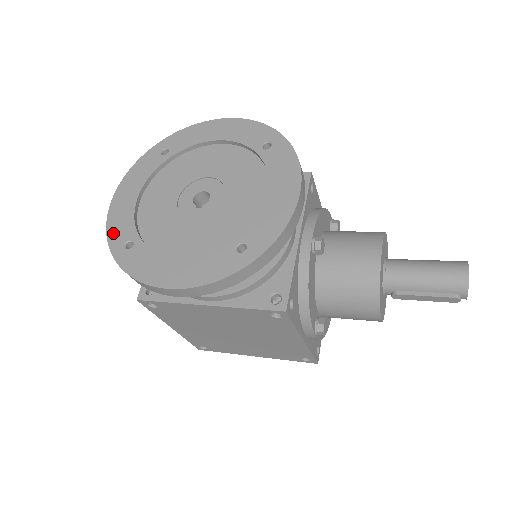
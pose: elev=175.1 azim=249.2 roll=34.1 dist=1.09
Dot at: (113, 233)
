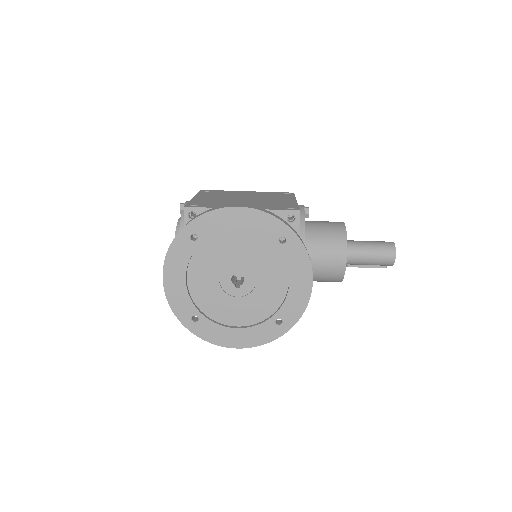
Dot at: (178, 310)
